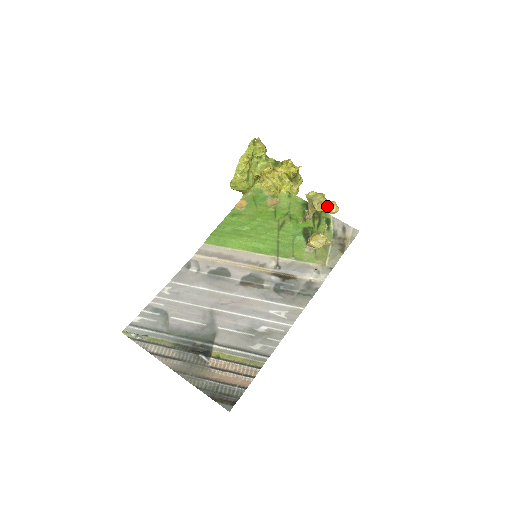
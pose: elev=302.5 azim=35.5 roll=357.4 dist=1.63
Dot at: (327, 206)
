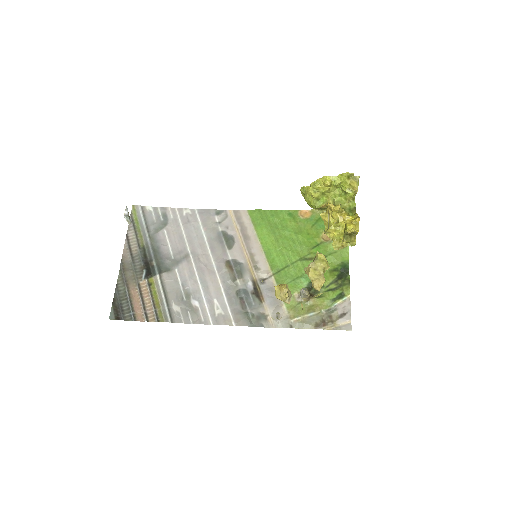
Dot at: (315, 277)
